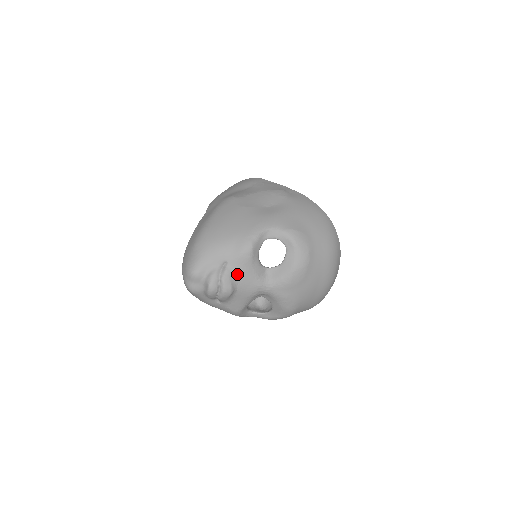
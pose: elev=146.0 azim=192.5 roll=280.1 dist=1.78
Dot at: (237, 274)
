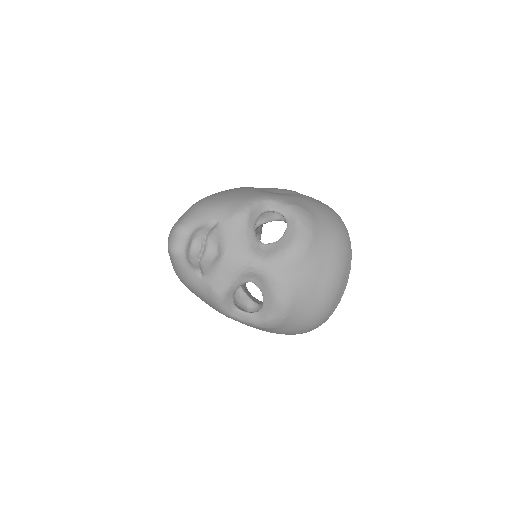
Dot at: (227, 236)
